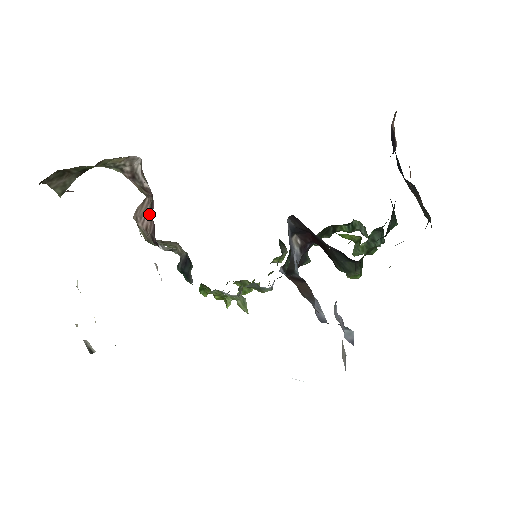
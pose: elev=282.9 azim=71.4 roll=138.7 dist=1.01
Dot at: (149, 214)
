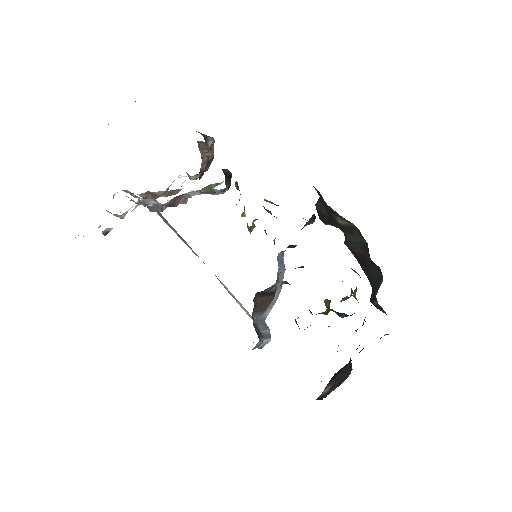
Dot at: (209, 155)
